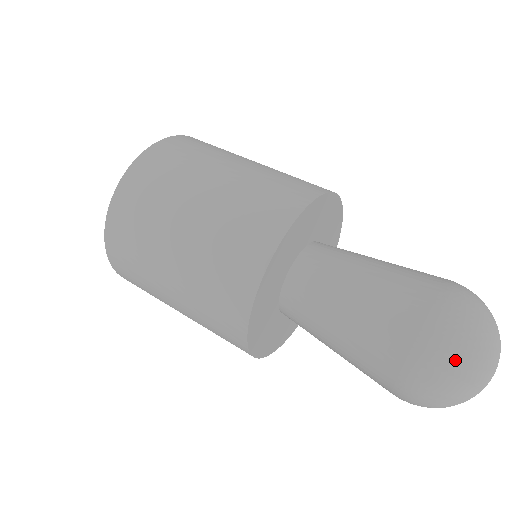
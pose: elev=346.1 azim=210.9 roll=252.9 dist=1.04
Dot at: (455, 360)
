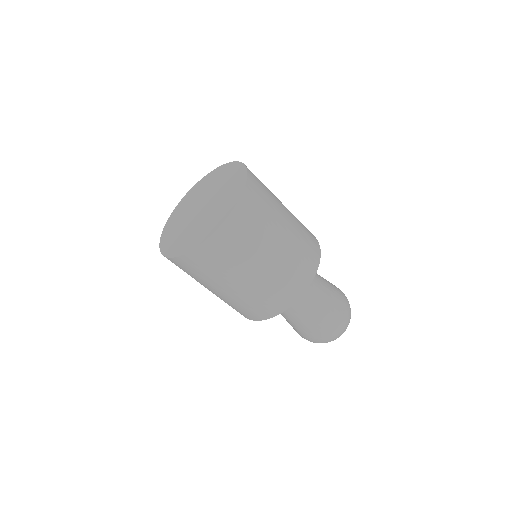
Dot at: (341, 333)
